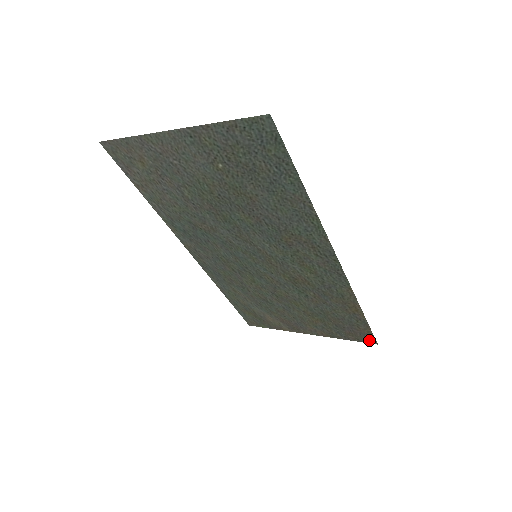
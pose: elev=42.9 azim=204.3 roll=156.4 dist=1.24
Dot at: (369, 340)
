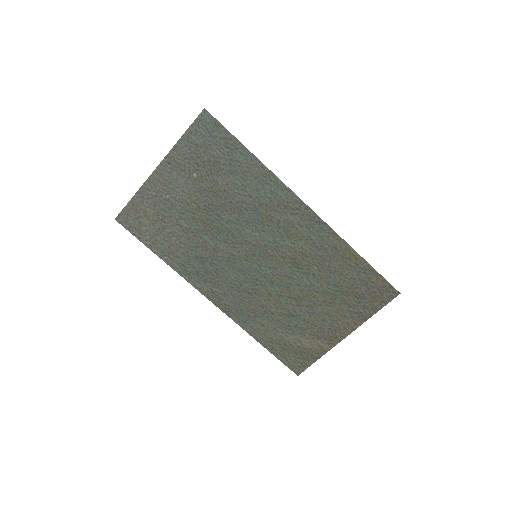
Dot at: (391, 294)
